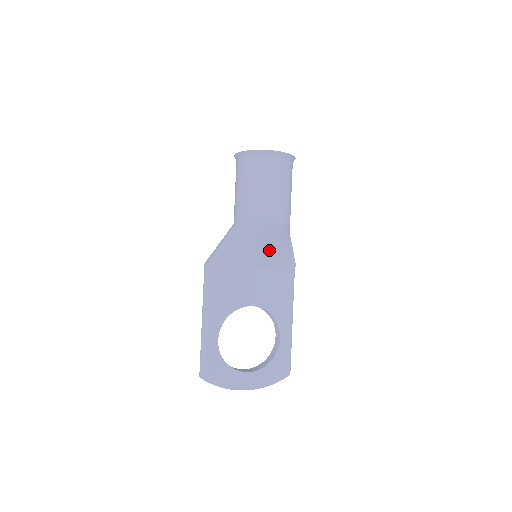
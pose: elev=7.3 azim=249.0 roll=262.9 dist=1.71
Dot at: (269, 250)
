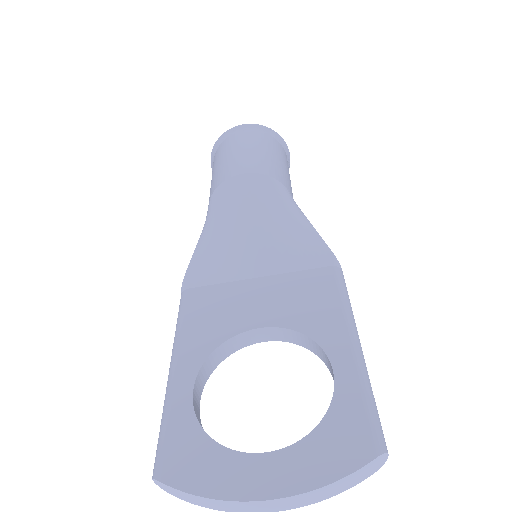
Dot at: (267, 232)
